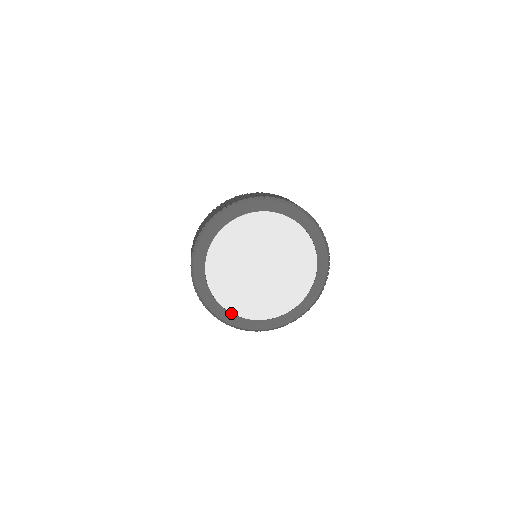
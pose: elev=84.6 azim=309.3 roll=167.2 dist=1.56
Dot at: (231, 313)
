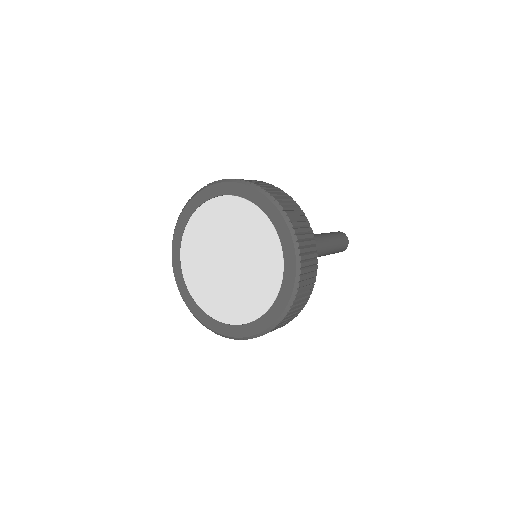
Dot at: (235, 325)
